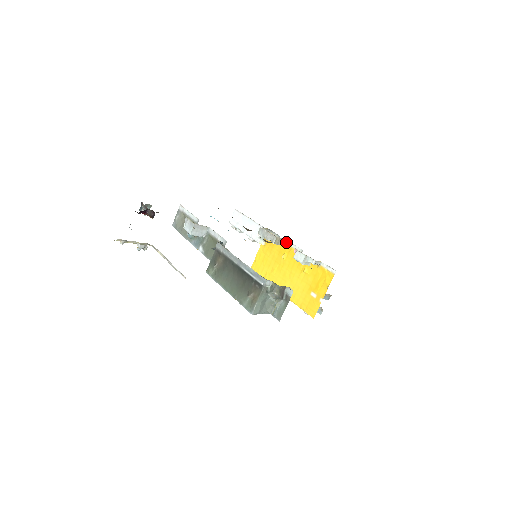
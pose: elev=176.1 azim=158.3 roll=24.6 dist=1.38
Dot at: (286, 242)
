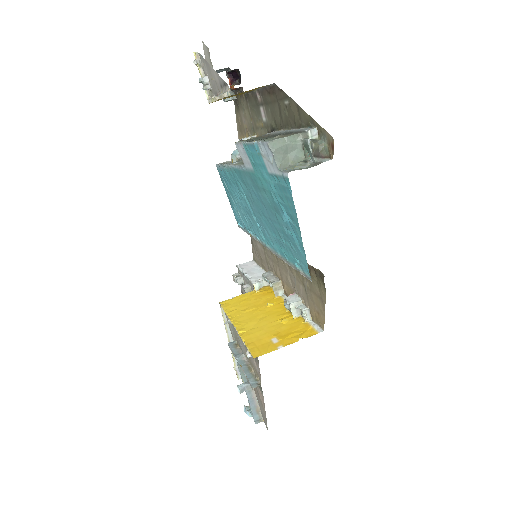
Dot at: (284, 296)
